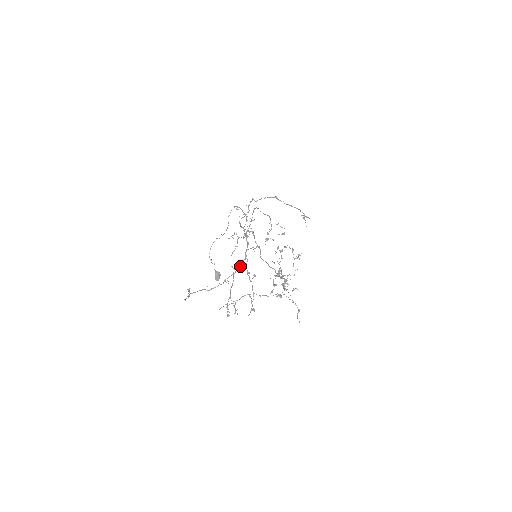
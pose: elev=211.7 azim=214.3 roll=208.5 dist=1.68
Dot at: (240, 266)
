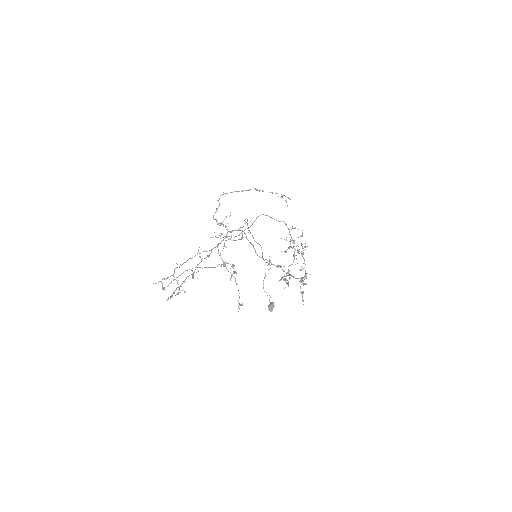
Dot at: (209, 255)
